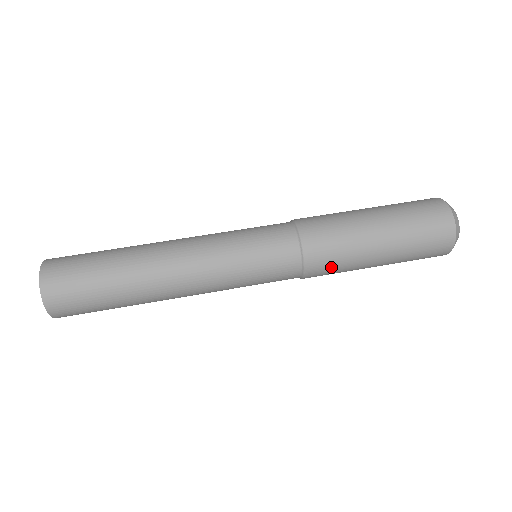
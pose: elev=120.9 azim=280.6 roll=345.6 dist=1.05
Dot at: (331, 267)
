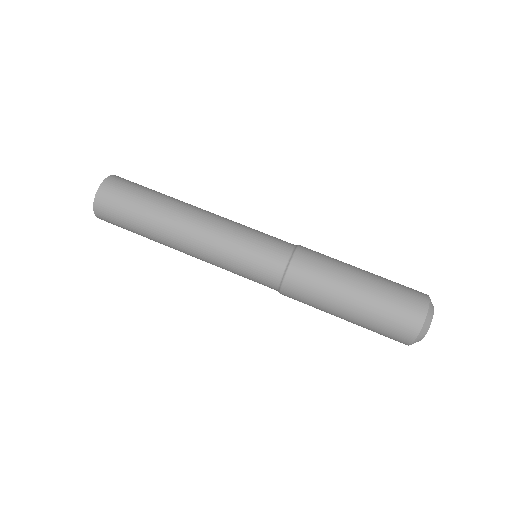
Dot at: occluded
